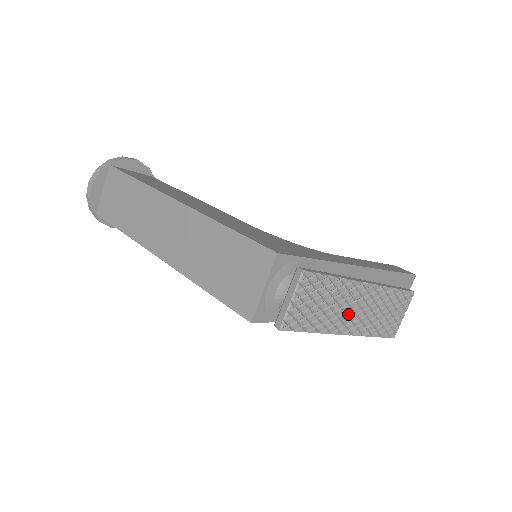
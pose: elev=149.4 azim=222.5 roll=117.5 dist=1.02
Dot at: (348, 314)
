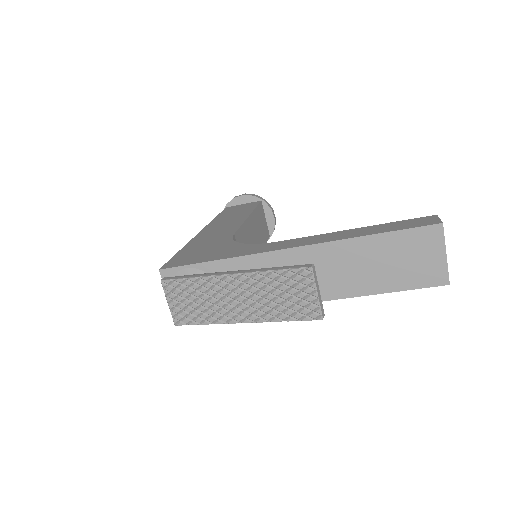
Dot at: (232, 304)
